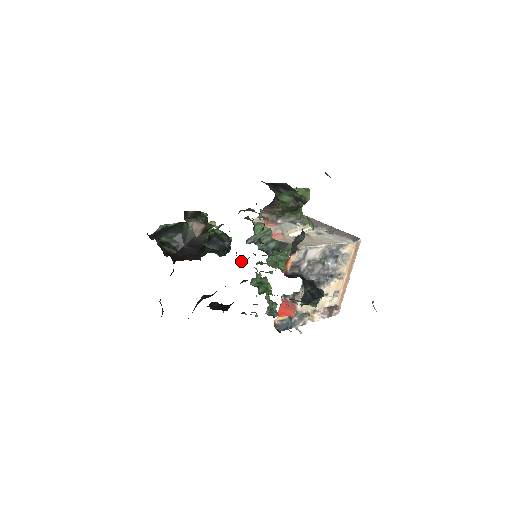
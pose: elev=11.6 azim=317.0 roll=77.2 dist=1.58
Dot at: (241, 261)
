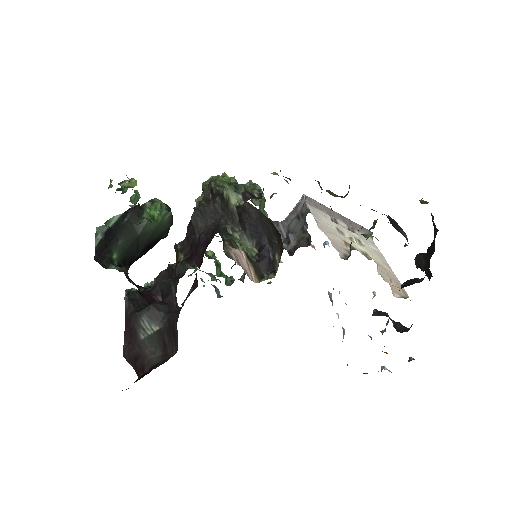
Dot at: occluded
